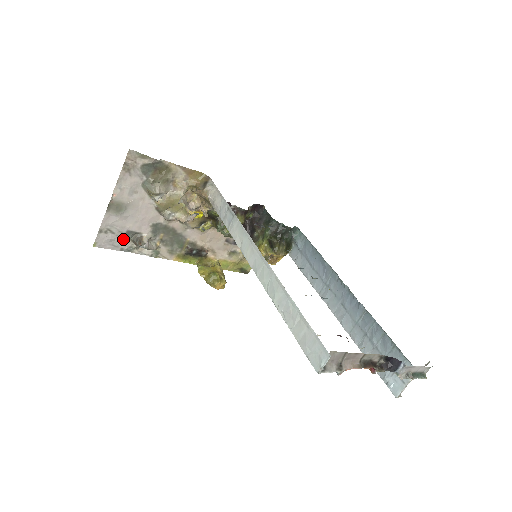
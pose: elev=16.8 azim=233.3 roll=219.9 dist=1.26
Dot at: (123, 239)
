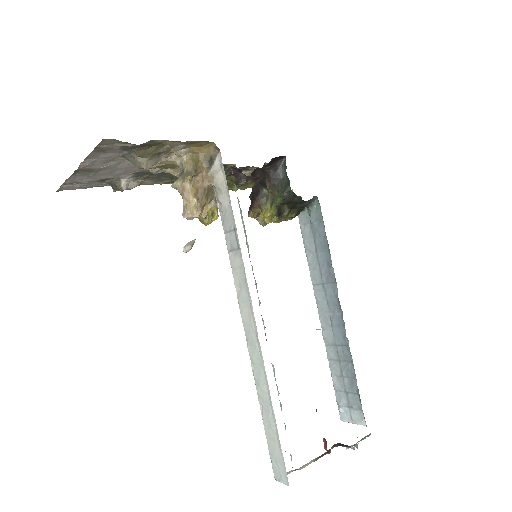
Dot at: (95, 183)
